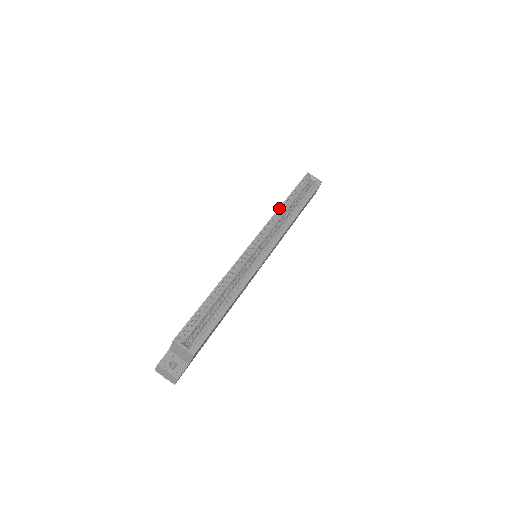
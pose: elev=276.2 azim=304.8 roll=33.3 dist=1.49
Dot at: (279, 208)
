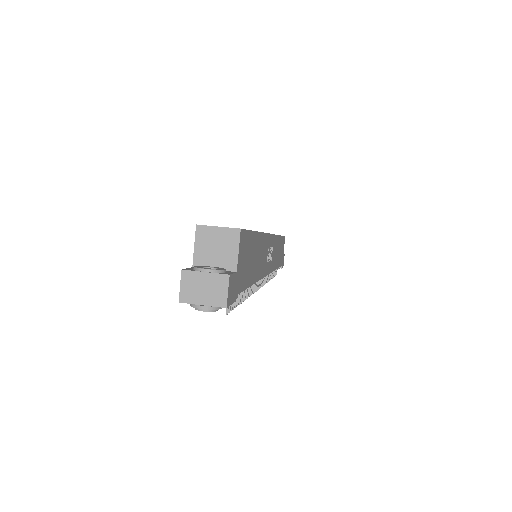
Dot at: occluded
